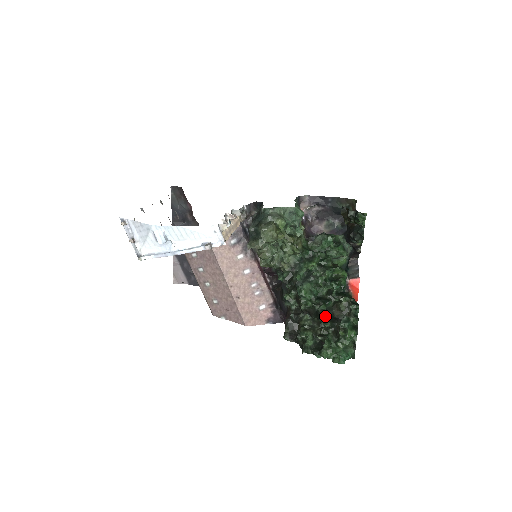
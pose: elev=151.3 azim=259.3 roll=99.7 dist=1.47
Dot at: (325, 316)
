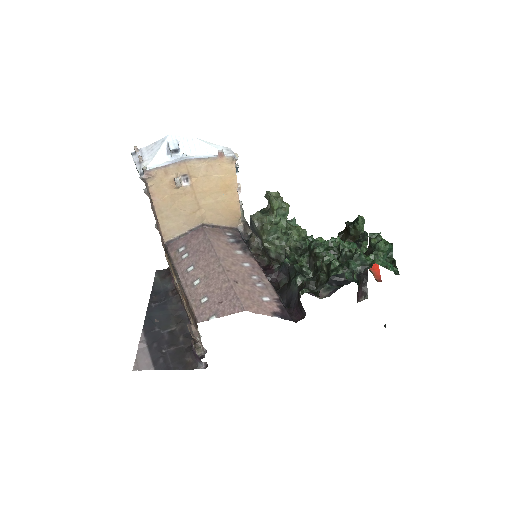
Dot at: occluded
